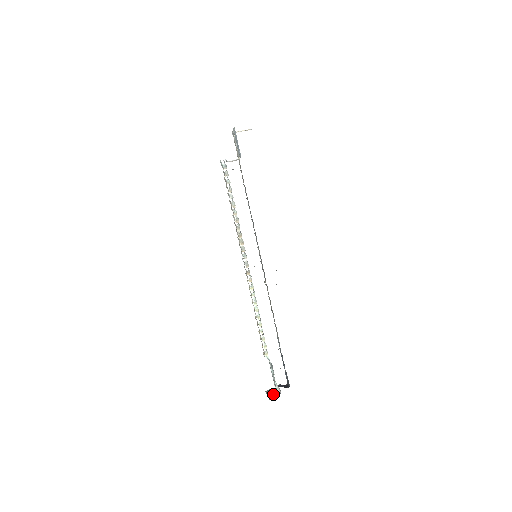
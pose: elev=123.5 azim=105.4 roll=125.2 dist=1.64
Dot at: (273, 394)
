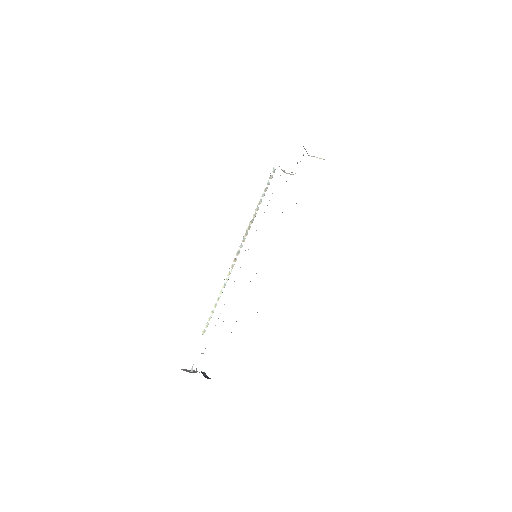
Dot at: occluded
